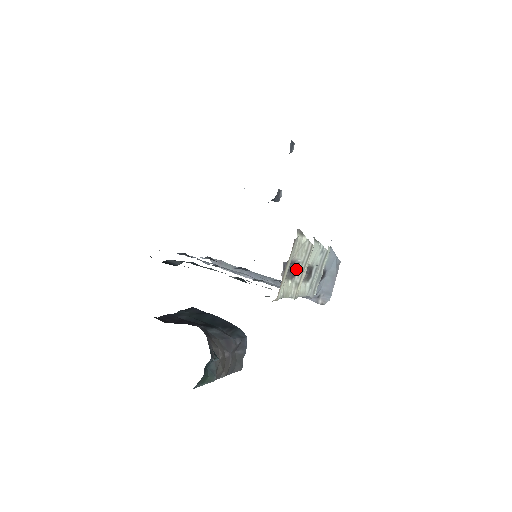
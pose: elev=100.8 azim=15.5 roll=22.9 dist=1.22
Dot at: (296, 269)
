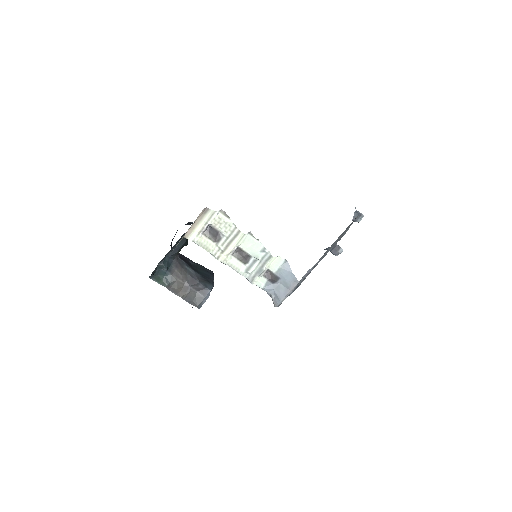
Dot at: (220, 238)
